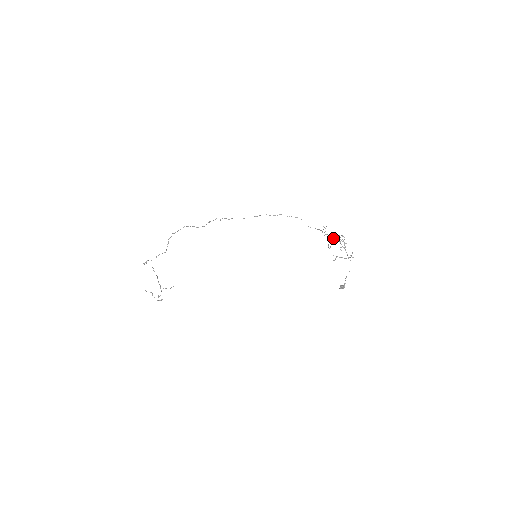
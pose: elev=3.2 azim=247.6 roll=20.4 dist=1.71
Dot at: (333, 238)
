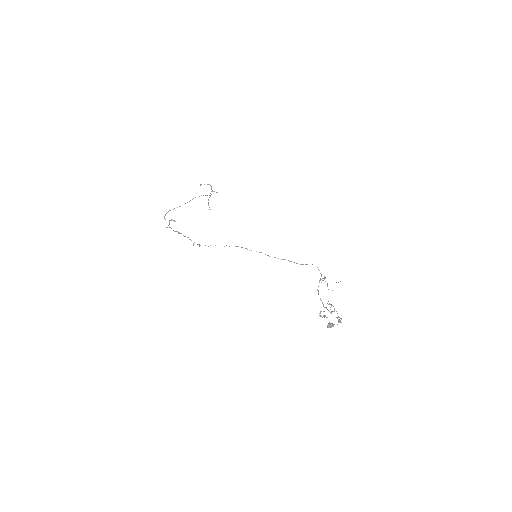
Dot at: (340, 281)
